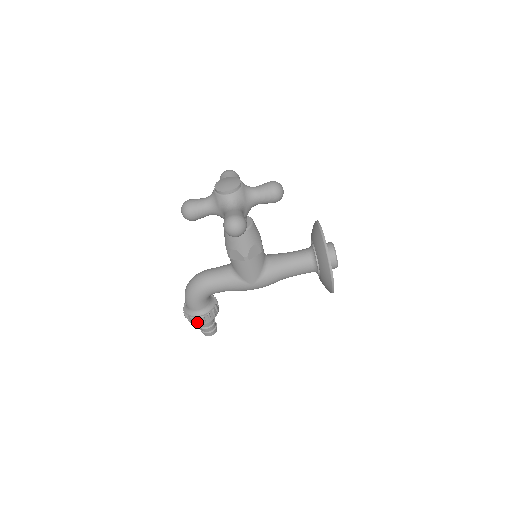
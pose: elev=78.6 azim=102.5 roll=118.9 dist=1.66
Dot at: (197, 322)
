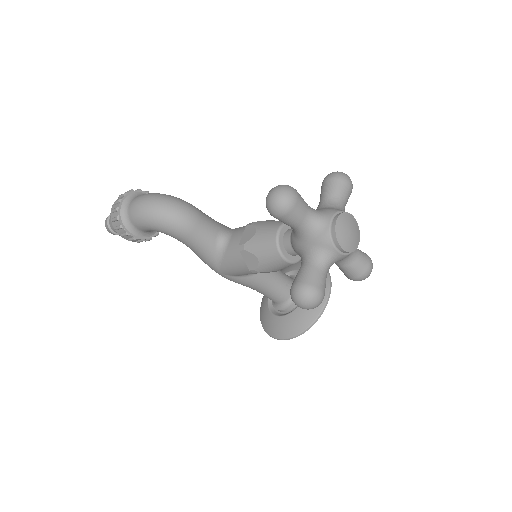
Dot at: (121, 232)
